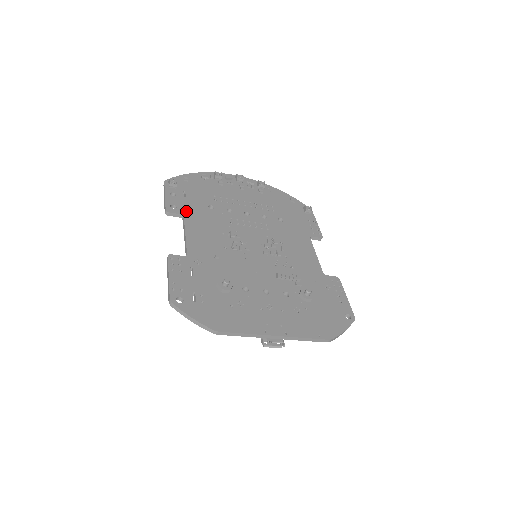
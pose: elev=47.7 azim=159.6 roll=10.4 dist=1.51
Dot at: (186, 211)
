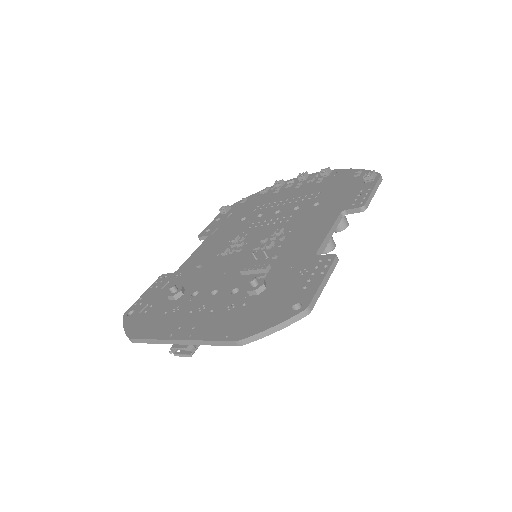
Dot at: occluded
